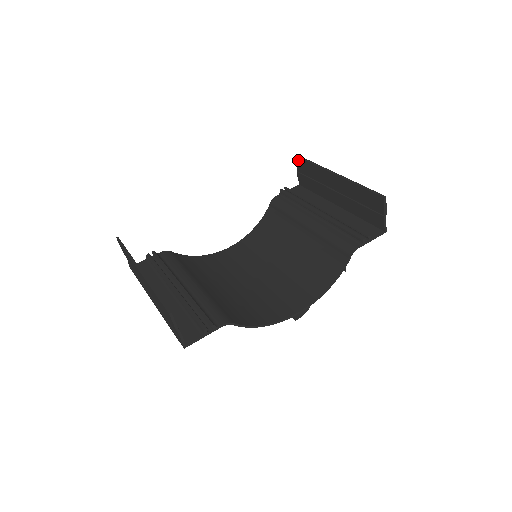
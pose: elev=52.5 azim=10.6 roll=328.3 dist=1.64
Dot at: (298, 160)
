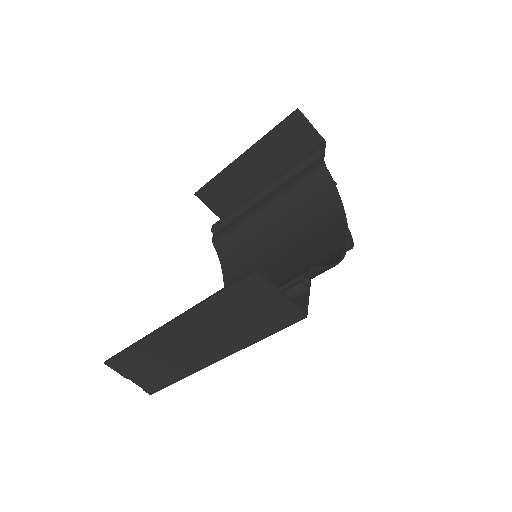
Dot at: (200, 194)
